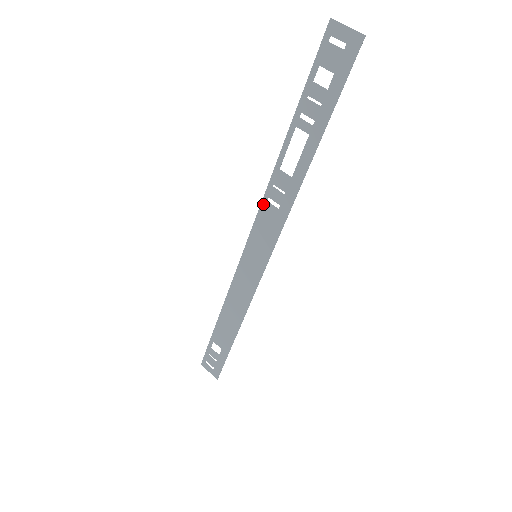
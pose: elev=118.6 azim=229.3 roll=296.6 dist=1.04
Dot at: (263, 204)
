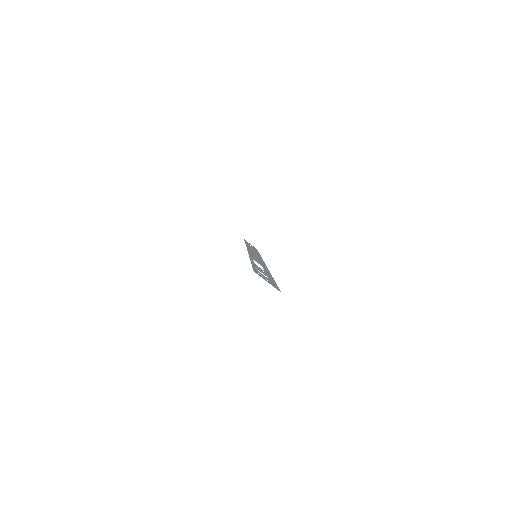
Dot at: (250, 254)
